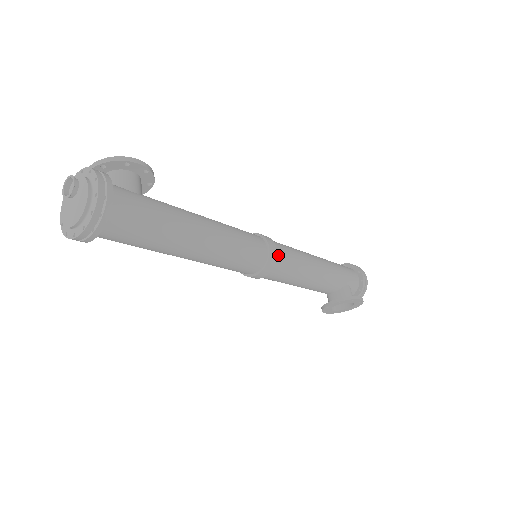
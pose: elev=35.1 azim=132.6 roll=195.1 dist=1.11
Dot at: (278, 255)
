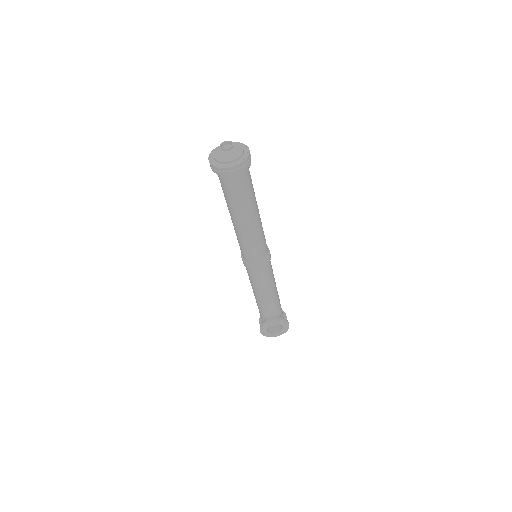
Dot at: occluded
